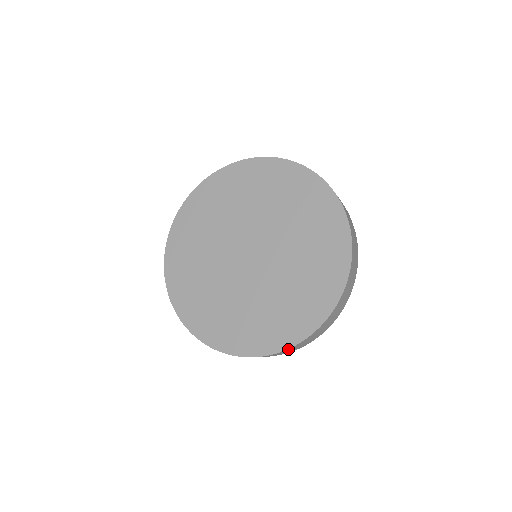
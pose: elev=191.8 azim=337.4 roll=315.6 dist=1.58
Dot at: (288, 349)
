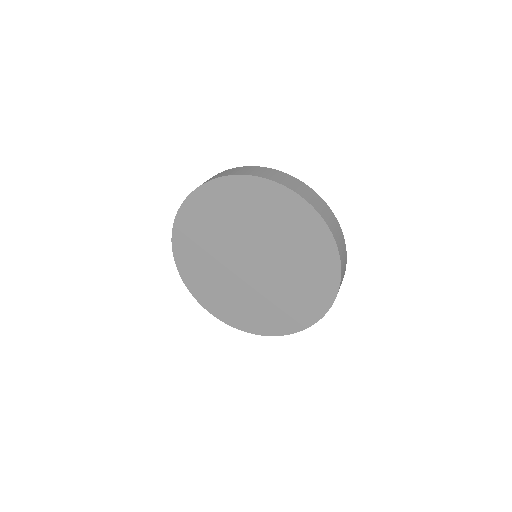
Dot at: (295, 332)
